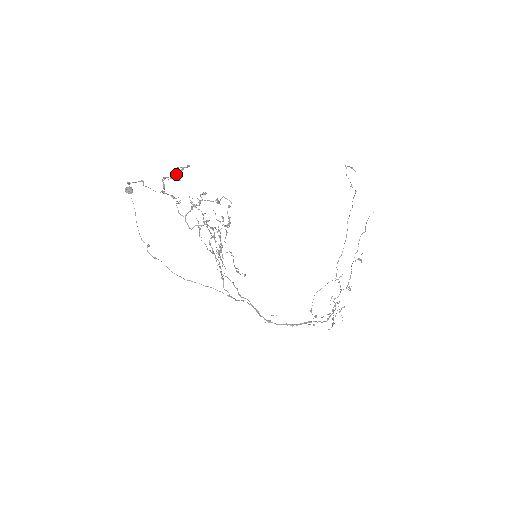
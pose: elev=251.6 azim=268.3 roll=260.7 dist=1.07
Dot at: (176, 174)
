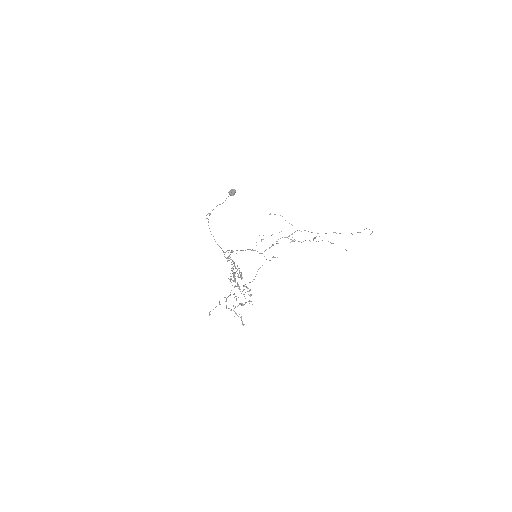
Dot at: (237, 315)
